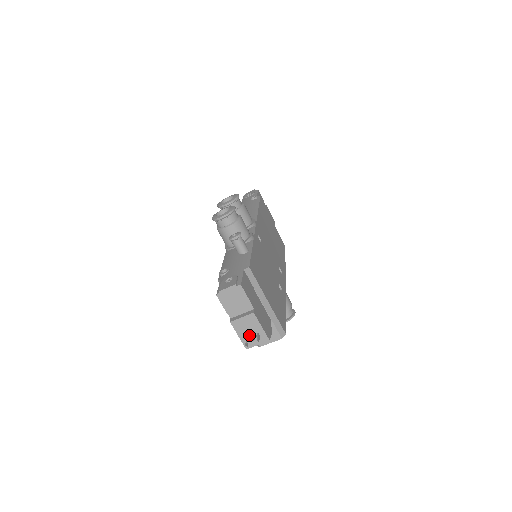
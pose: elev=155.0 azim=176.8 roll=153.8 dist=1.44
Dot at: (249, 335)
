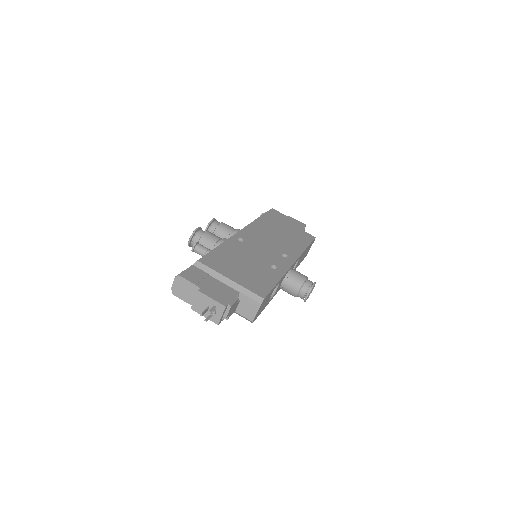
Dot at: (204, 310)
